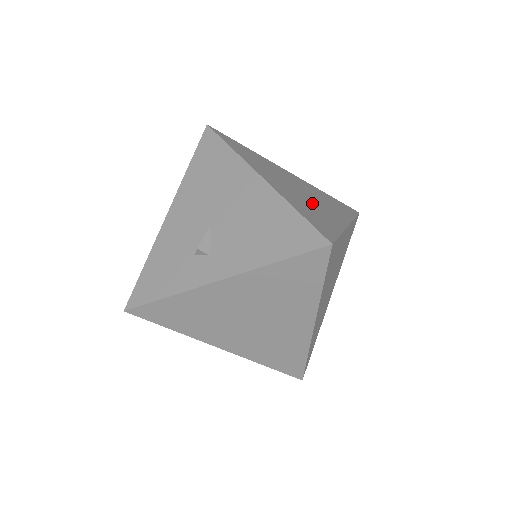
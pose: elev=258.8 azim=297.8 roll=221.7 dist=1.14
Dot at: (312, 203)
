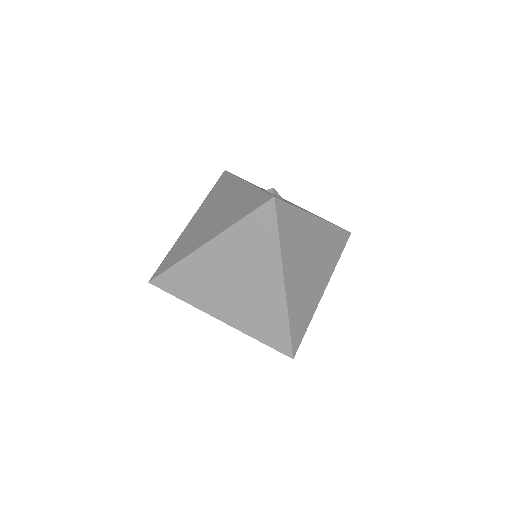
Dot at: (253, 297)
